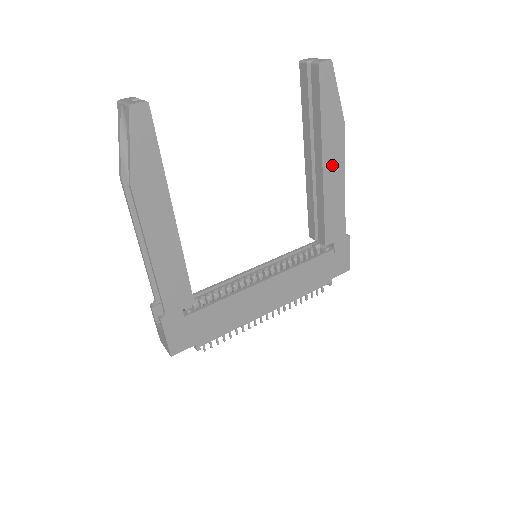
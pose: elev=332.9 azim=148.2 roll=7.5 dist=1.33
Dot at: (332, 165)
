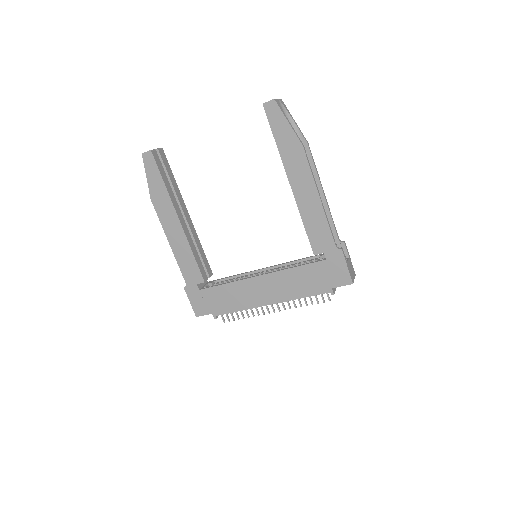
Dot at: (300, 183)
